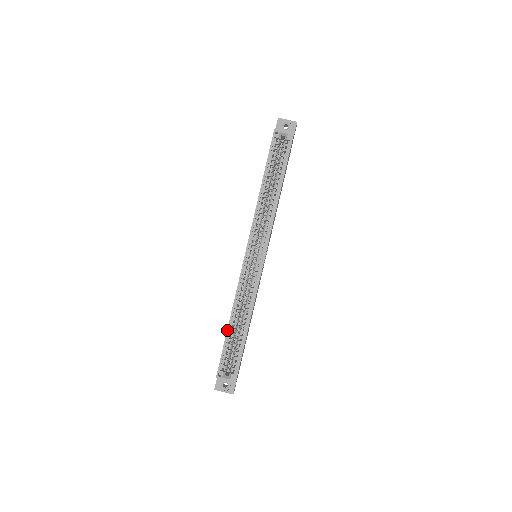
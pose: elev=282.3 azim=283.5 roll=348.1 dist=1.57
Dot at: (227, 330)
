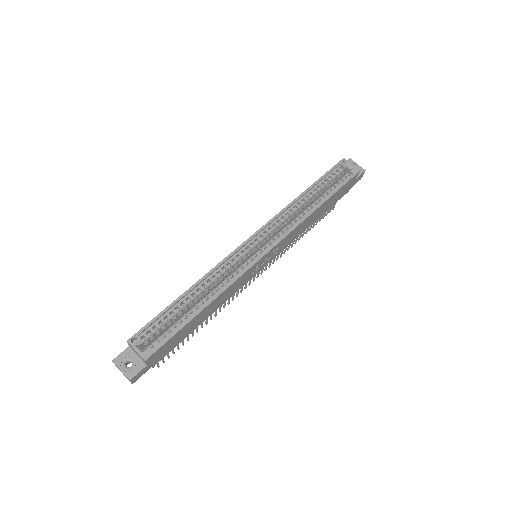
Dot at: (179, 297)
